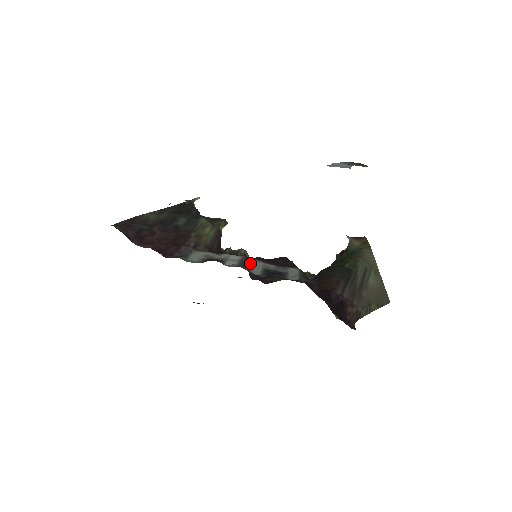
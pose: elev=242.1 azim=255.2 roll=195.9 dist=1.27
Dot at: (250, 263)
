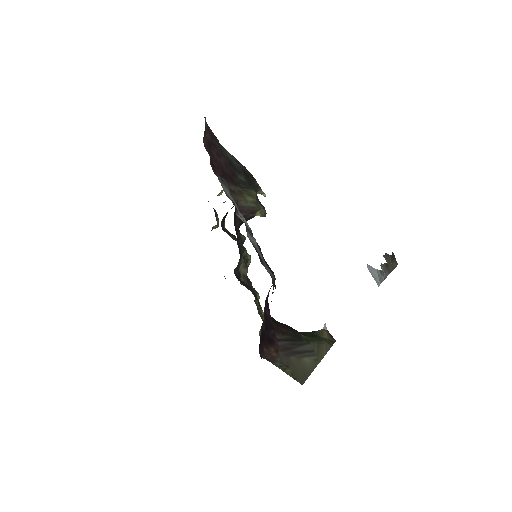
Dot at: (251, 235)
